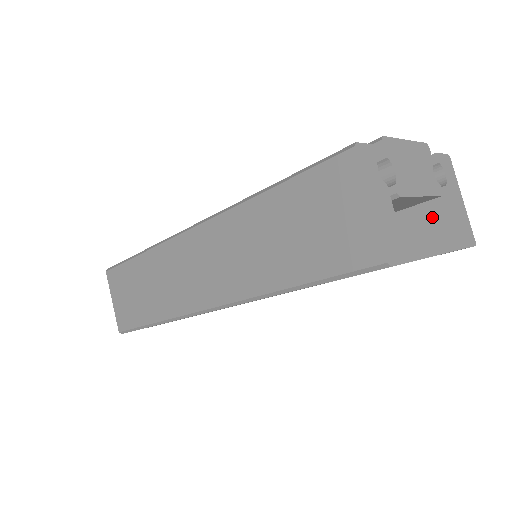
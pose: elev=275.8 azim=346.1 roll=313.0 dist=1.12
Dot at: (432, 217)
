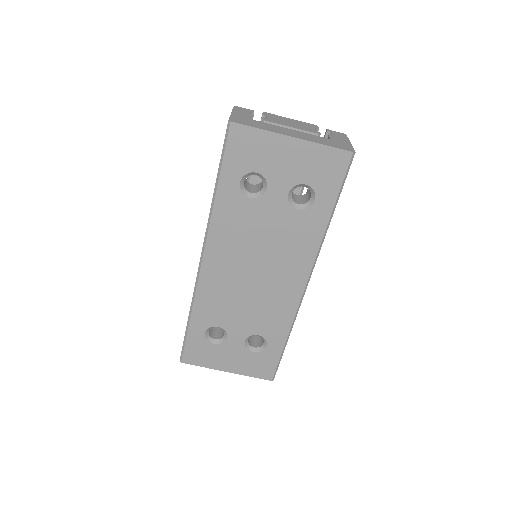
Dot at: (297, 132)
